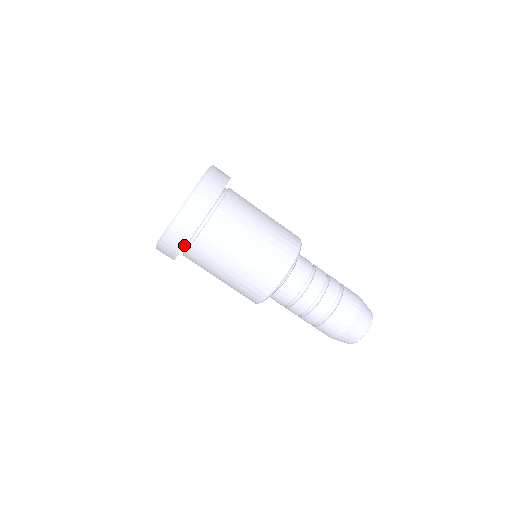
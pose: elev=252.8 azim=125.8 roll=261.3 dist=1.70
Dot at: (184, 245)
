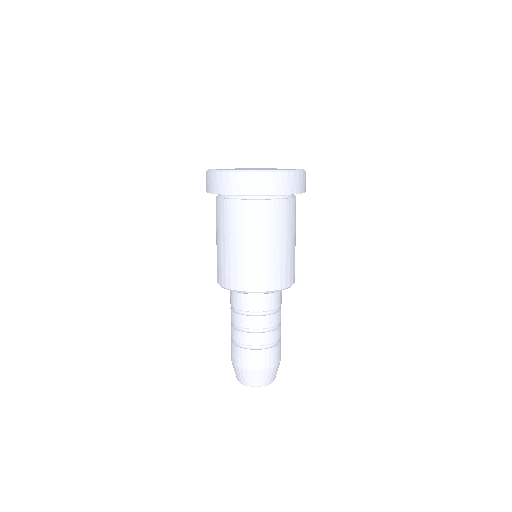
Dot at: (224, 193)
